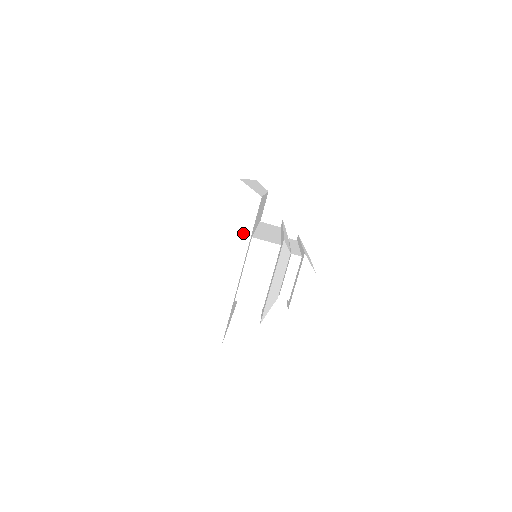
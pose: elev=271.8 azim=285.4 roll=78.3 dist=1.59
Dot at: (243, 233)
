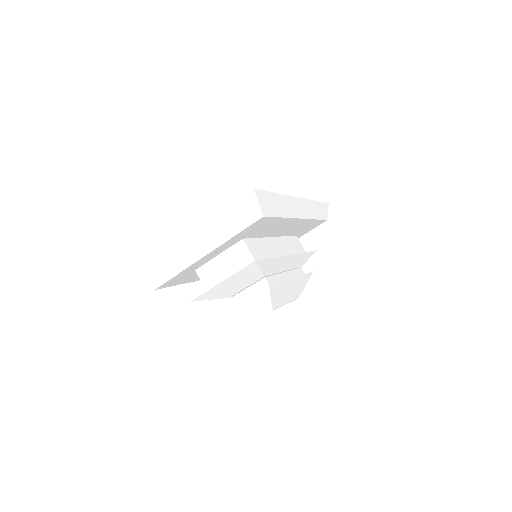
Dot at: (228, 229)
